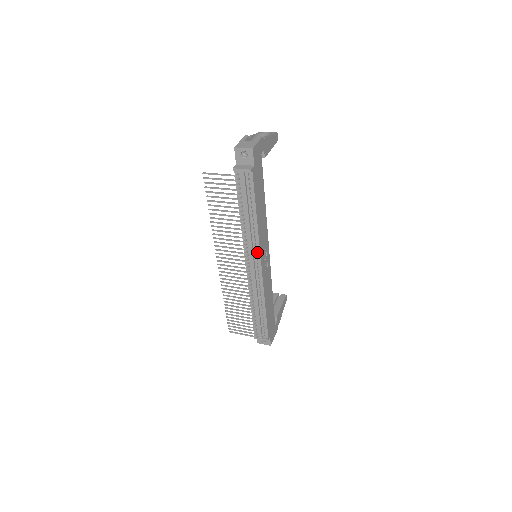
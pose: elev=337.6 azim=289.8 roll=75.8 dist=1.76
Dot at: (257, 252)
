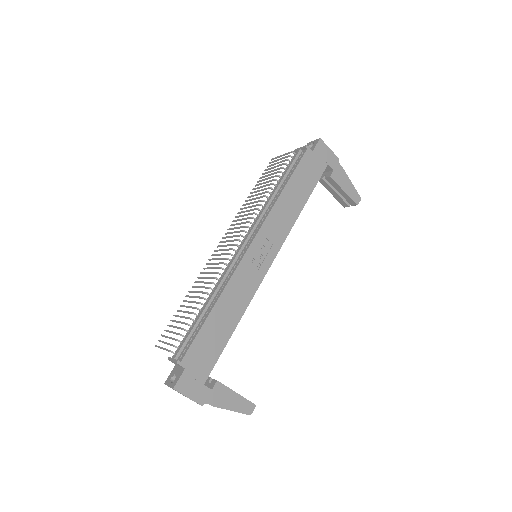
Dot at: (258, 228)
